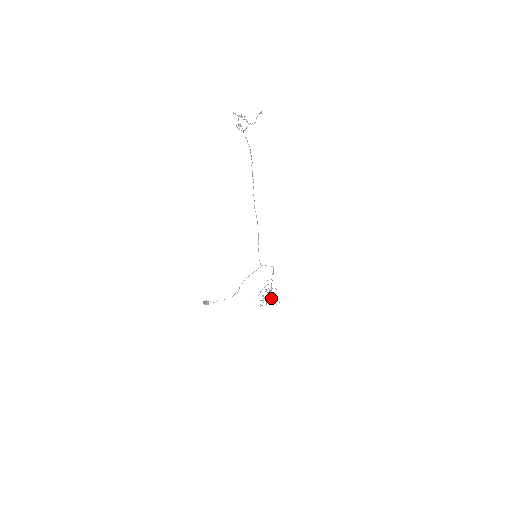
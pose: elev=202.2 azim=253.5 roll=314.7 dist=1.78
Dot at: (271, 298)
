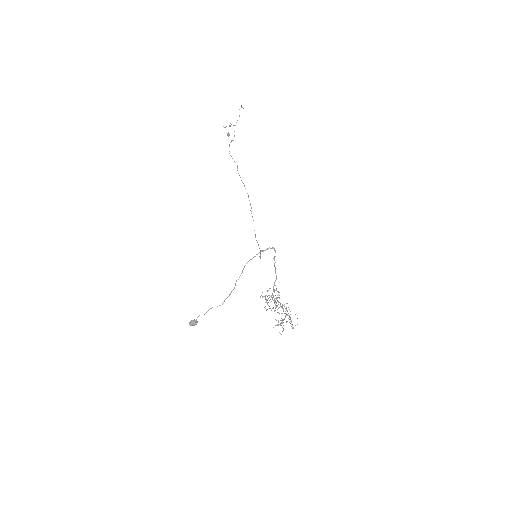
Dot at: occluded
